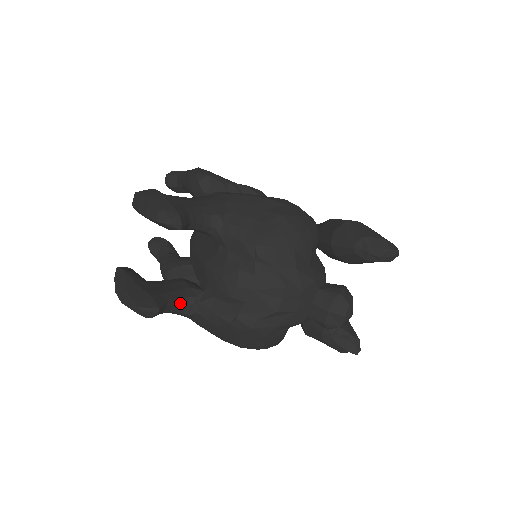
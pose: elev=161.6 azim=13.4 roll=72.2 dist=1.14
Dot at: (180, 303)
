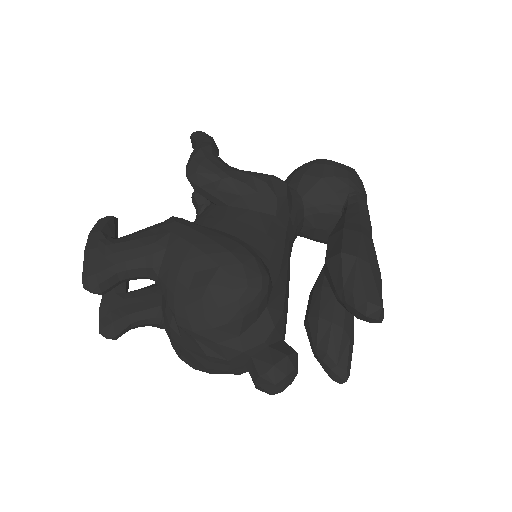
Dot at: (147, 322)
